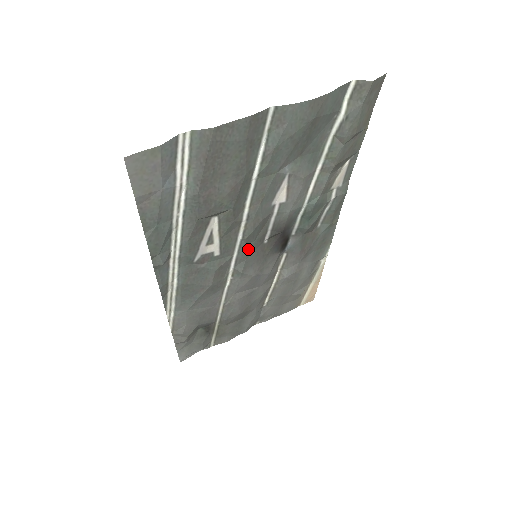
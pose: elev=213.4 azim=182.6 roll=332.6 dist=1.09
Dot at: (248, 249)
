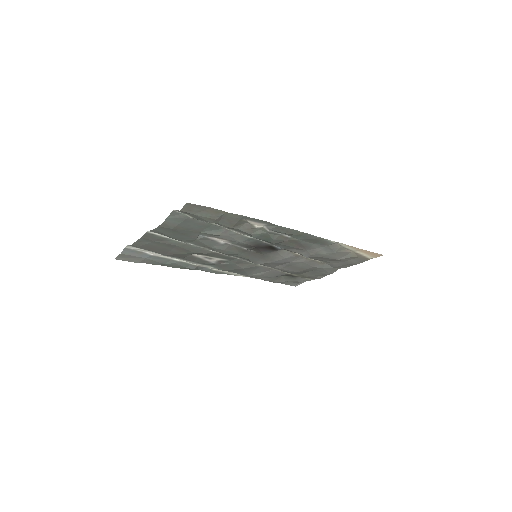
Dot at: (242, 256)
